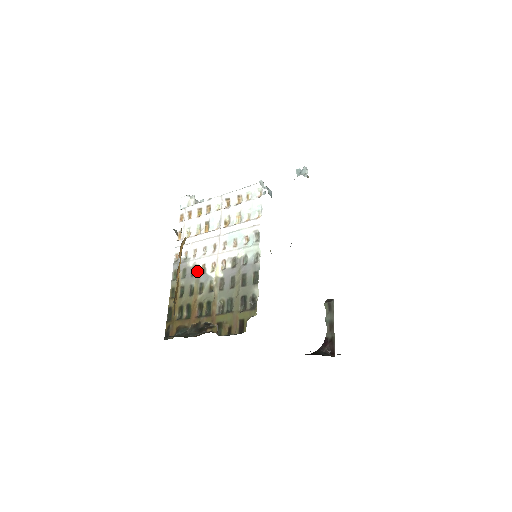
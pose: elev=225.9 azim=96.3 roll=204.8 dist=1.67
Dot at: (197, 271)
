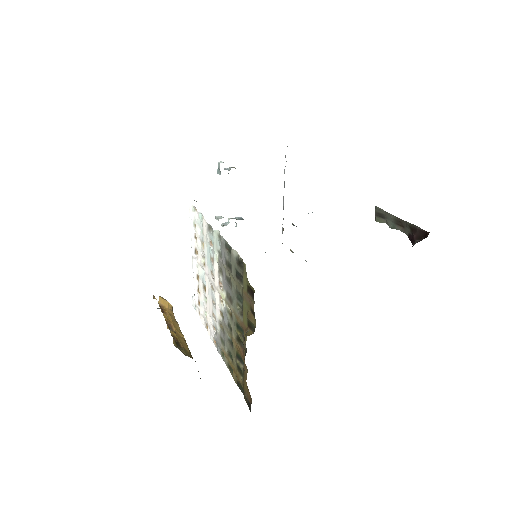
Dot at: (221, 323)
